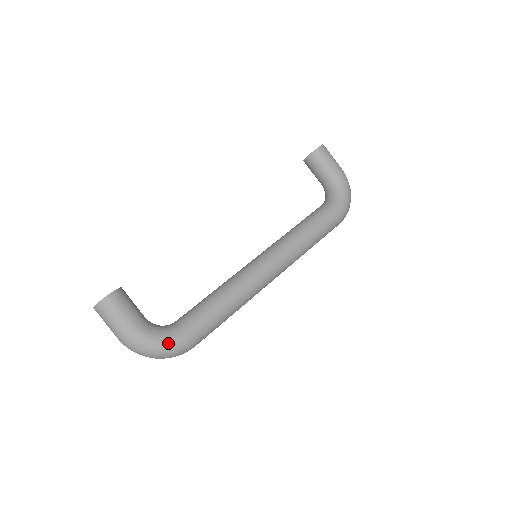
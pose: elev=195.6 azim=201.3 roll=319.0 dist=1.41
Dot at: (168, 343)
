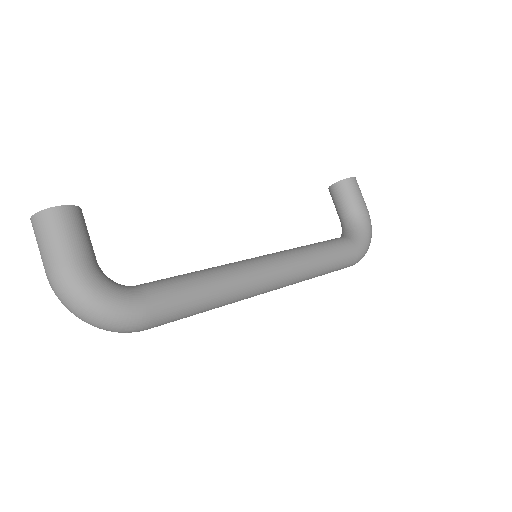
Dot at: (117, 304)
